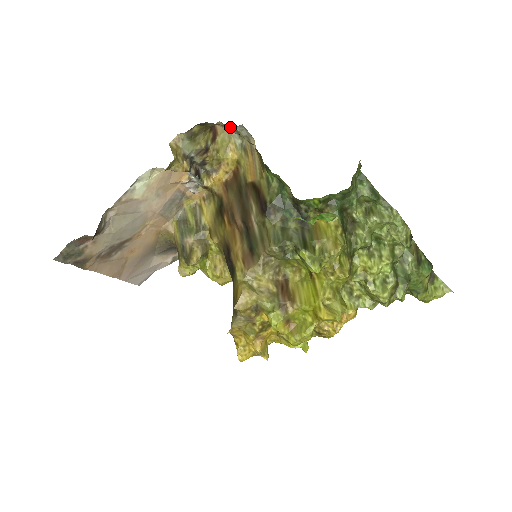
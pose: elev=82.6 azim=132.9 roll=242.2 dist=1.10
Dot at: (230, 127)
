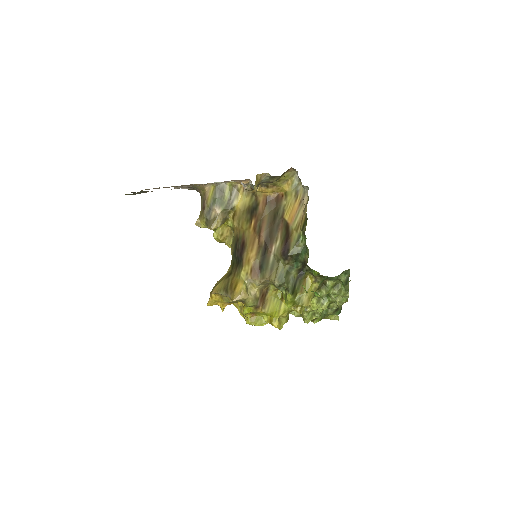
Dot at: occluded
